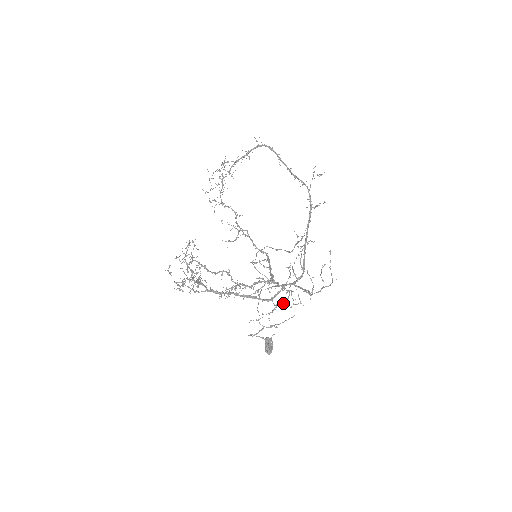
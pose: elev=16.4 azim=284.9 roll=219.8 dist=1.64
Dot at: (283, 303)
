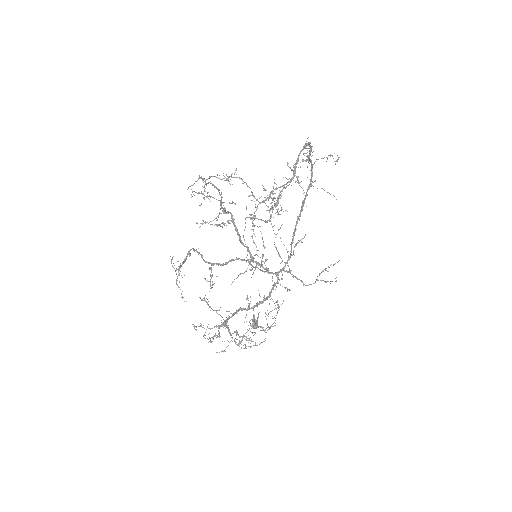
Dot at: occluded
